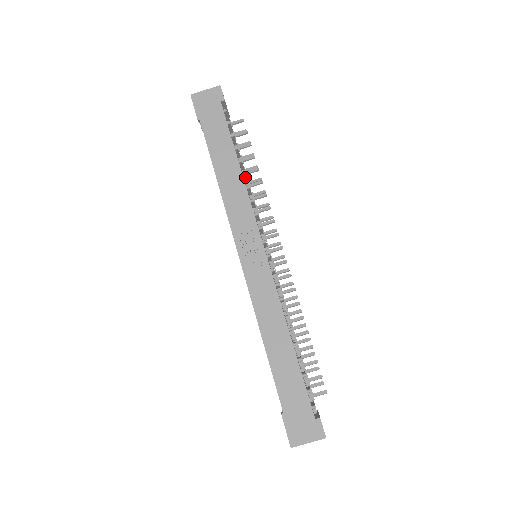
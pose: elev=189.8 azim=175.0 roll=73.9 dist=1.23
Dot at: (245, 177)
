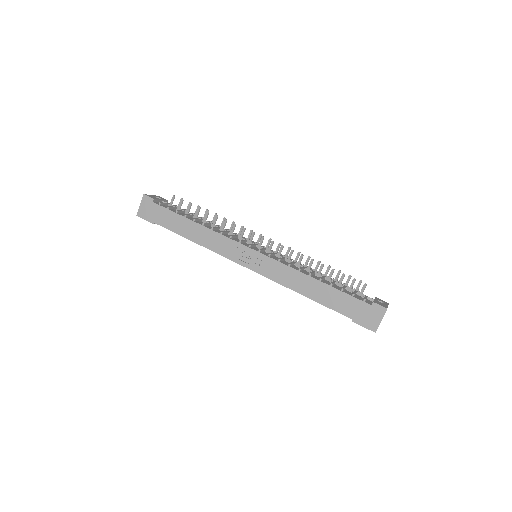
Dot at: (206, 224)
